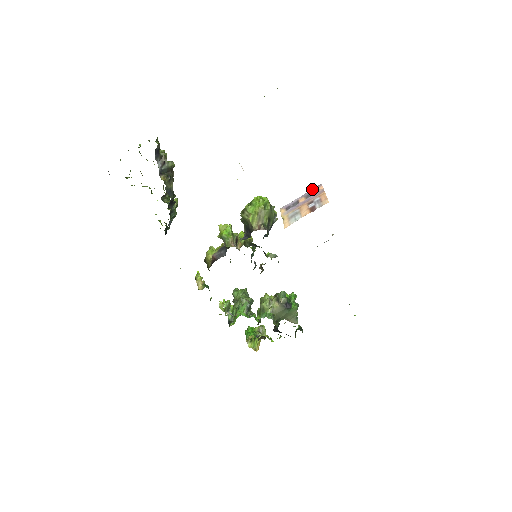
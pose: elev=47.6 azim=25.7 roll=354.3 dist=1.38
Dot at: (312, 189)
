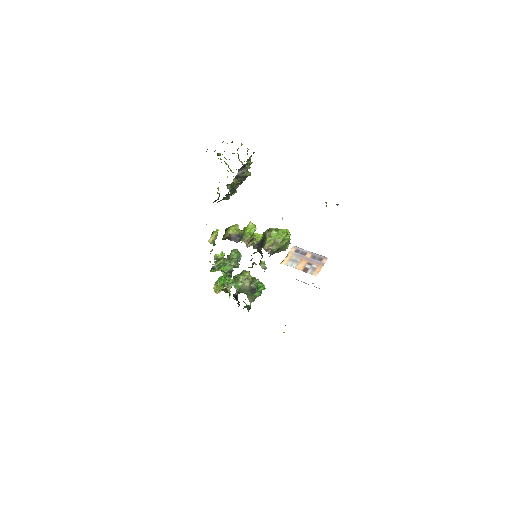
Dot at: (320, 255)
